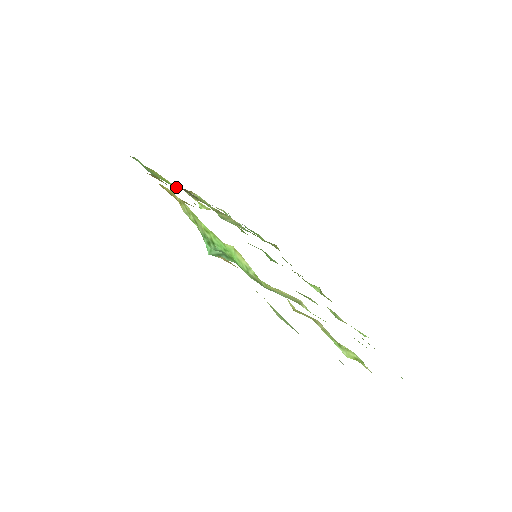
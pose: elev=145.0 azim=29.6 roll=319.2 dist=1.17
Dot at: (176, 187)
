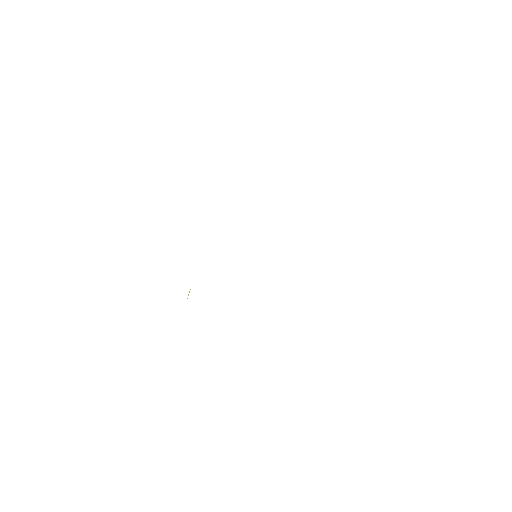
Dot at: occluded
